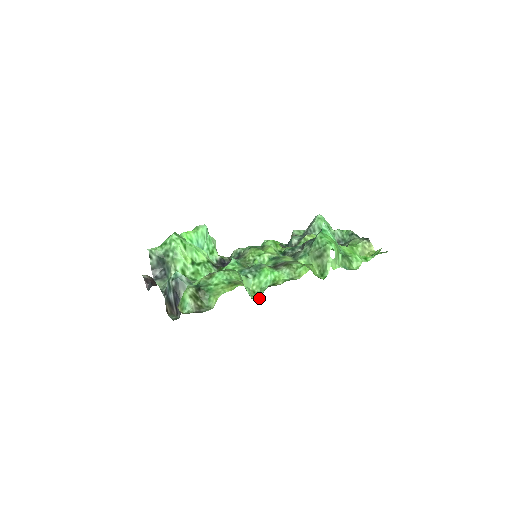
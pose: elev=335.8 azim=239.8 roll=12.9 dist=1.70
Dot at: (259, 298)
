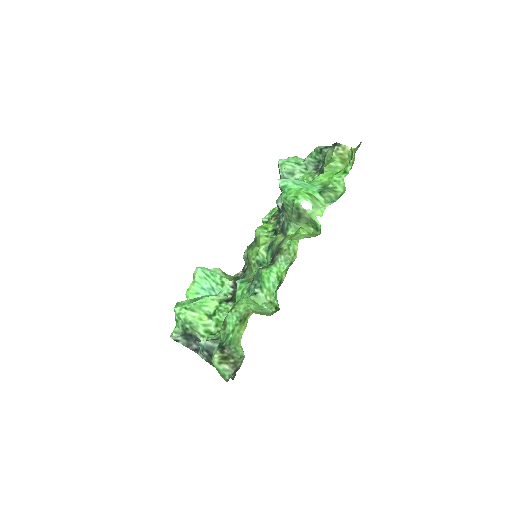
Dot at: (278, 306)
